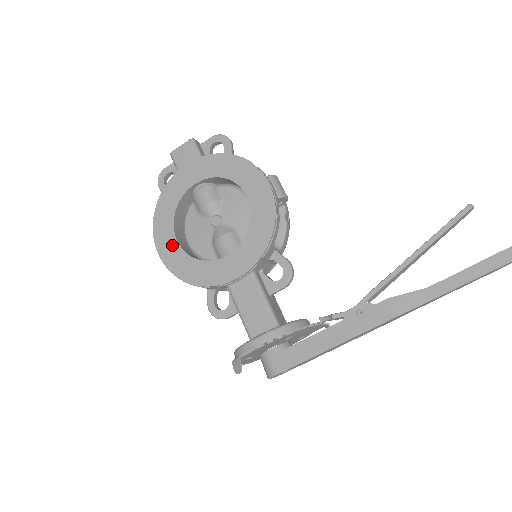
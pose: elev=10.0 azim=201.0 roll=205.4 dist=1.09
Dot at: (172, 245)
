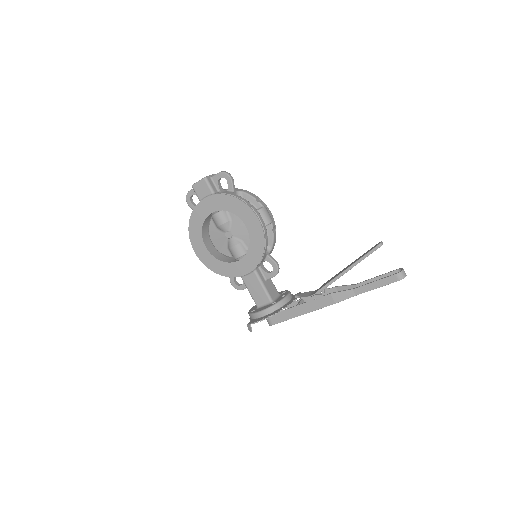
Dot at: (203, 250)
